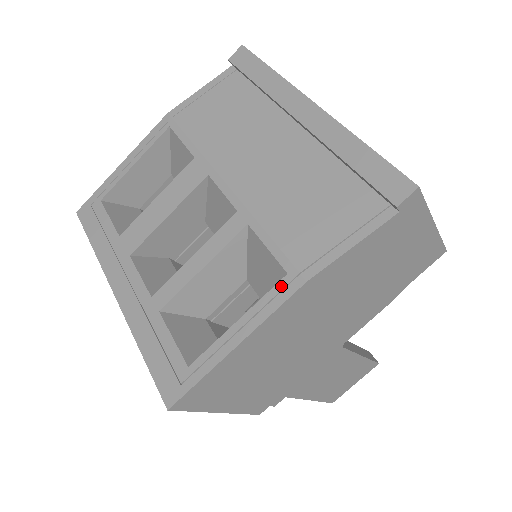
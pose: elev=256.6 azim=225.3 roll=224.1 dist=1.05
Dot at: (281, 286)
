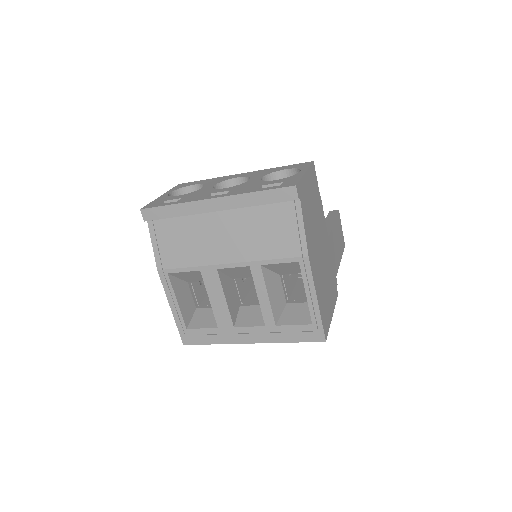
Dot at: (303, 267)
